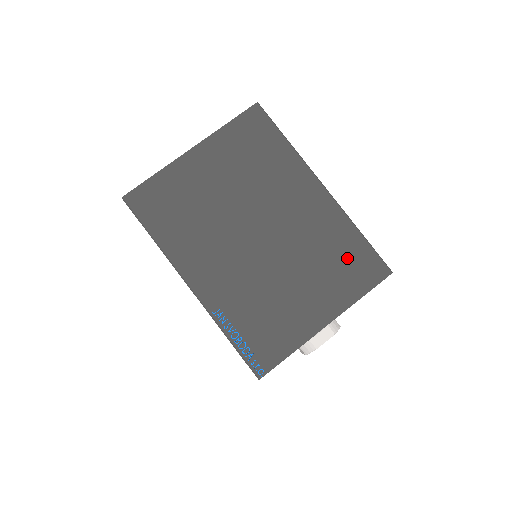
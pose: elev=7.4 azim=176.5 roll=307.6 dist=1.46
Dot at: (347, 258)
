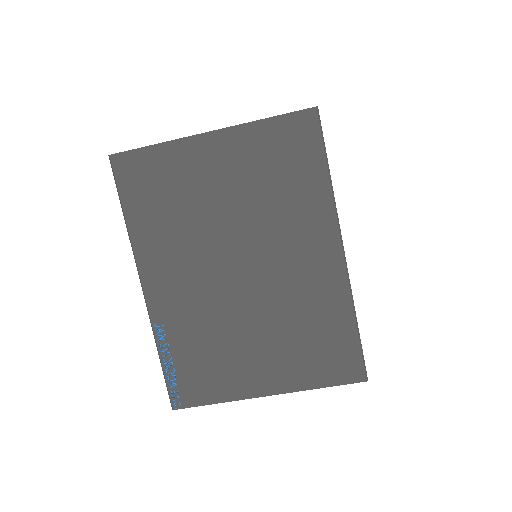
Dot at: (325, 341)
